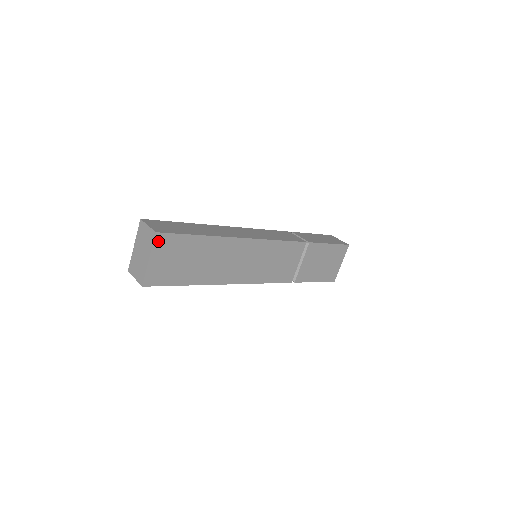
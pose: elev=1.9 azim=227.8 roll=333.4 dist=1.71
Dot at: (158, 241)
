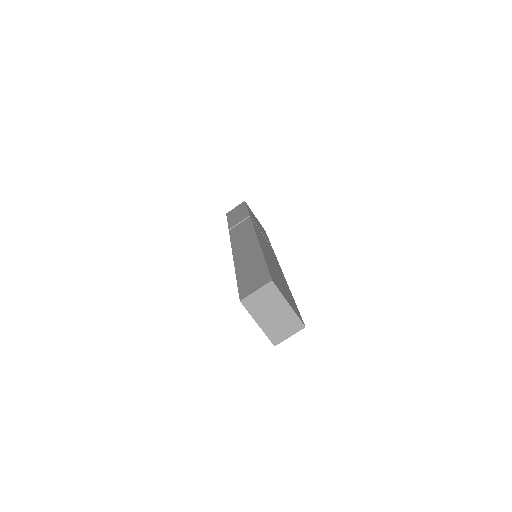
Dot at: (276, 286)
